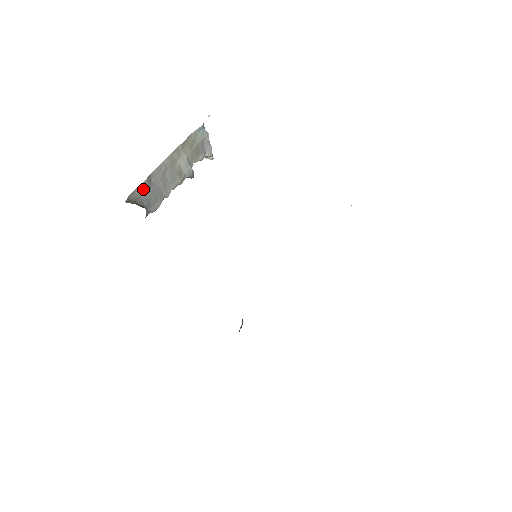
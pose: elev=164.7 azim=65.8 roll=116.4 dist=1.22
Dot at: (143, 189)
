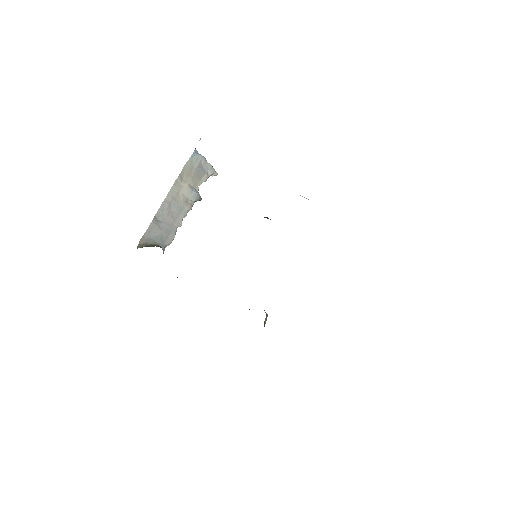
Dot at: (152, 230)
